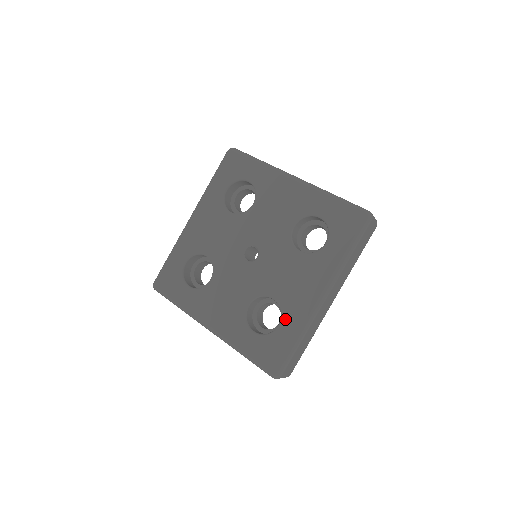
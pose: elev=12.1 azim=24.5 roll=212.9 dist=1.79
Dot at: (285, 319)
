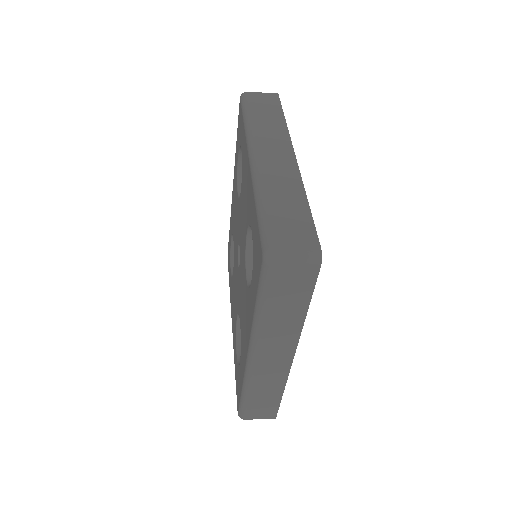
Dot at: (241, 358)
